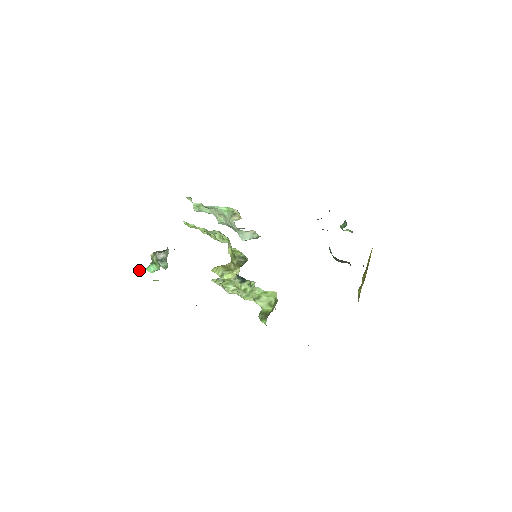
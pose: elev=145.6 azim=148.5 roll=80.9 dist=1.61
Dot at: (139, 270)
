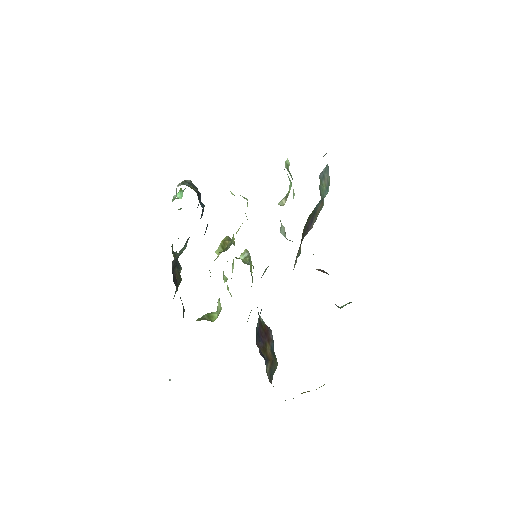
Dot at: (180, 189)
